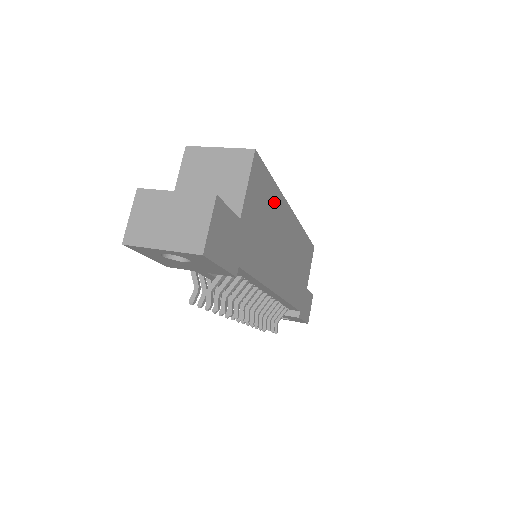
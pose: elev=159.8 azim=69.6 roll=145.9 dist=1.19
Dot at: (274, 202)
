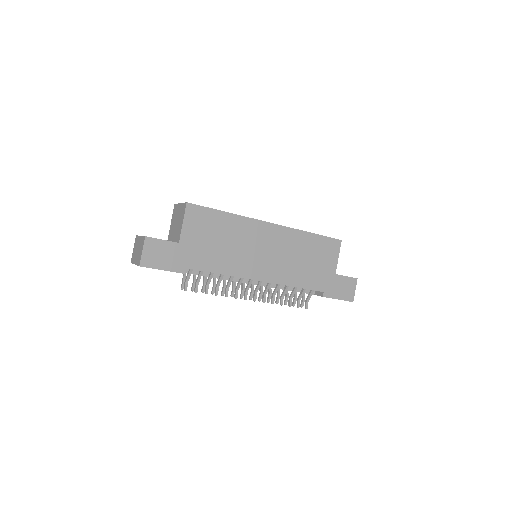
Dot at: (230, 224)
